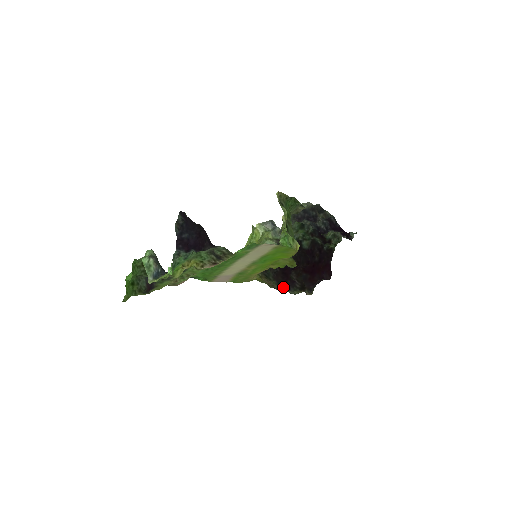
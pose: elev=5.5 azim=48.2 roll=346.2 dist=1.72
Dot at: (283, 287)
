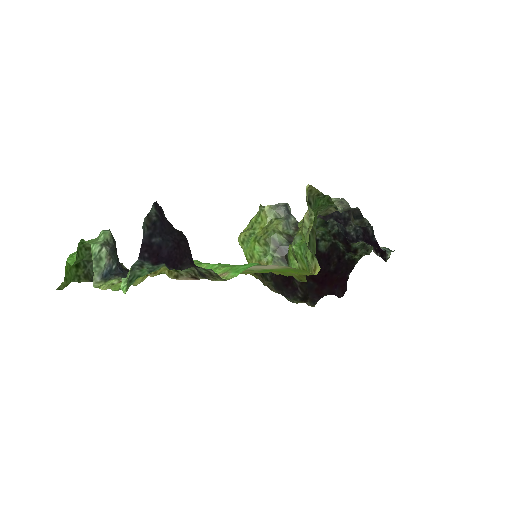
Dot at: (280, 291)
